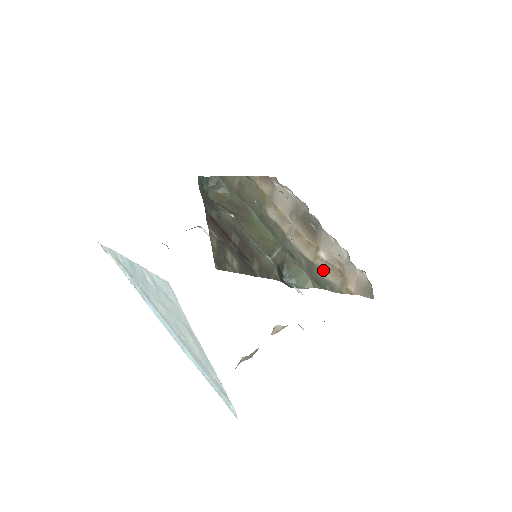
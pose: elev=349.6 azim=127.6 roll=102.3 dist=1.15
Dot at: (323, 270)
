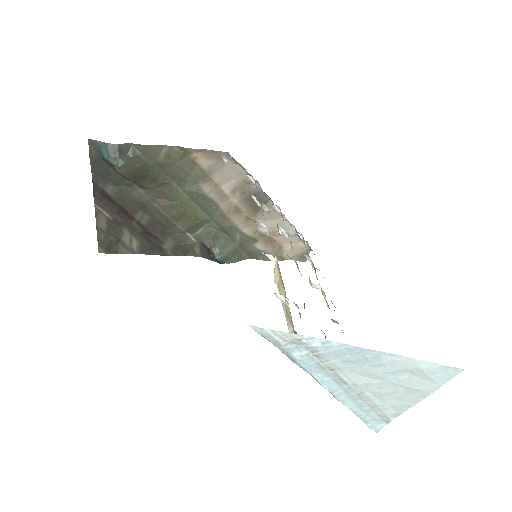
Dot at: (260, 243)
